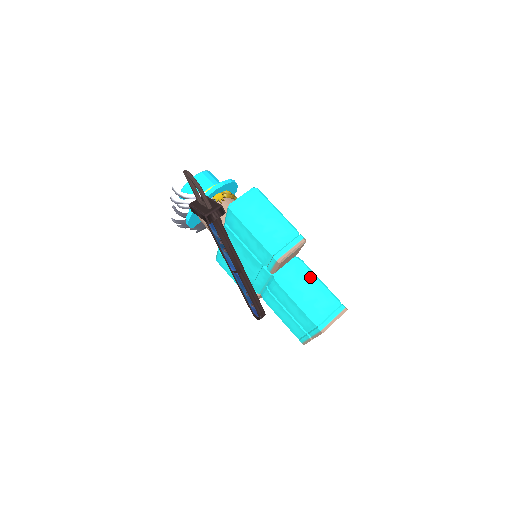
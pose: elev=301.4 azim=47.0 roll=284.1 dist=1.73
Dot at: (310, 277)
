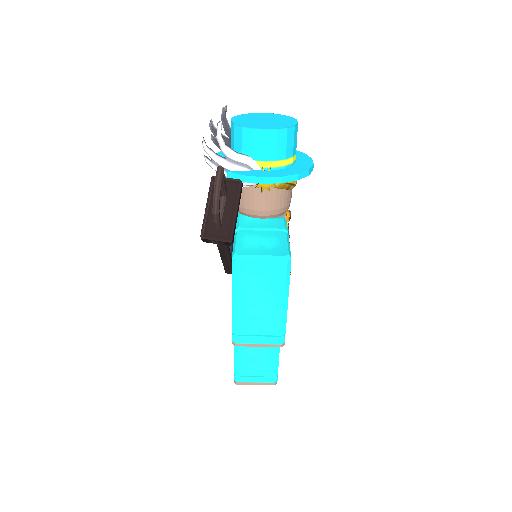
Dot at: occluded
